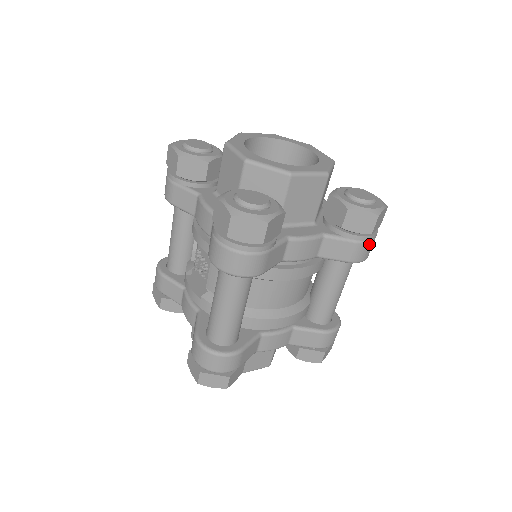
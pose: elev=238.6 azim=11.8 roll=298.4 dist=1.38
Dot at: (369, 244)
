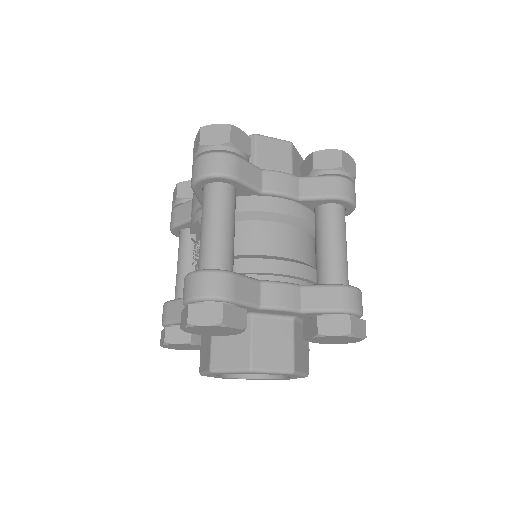
Dot at: (346, 181)
